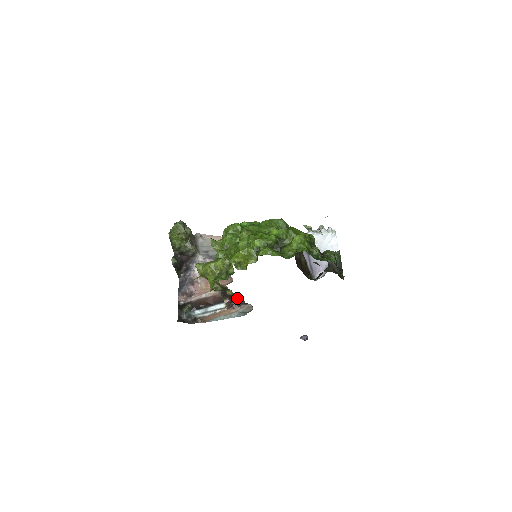
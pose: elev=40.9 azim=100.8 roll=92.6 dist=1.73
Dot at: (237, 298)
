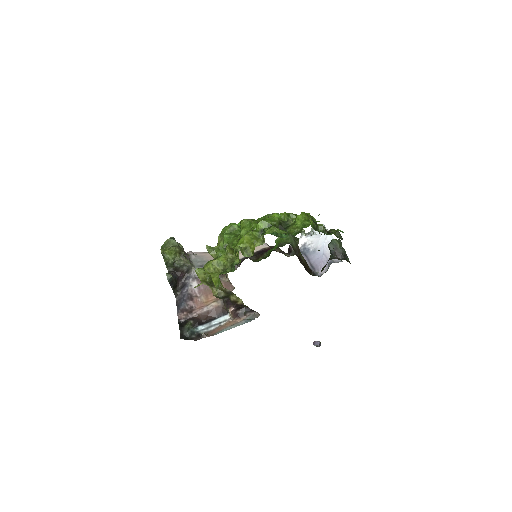
Dot at: (242, 305)
